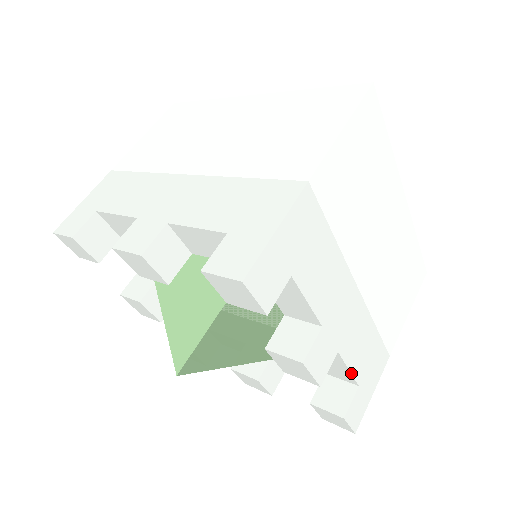
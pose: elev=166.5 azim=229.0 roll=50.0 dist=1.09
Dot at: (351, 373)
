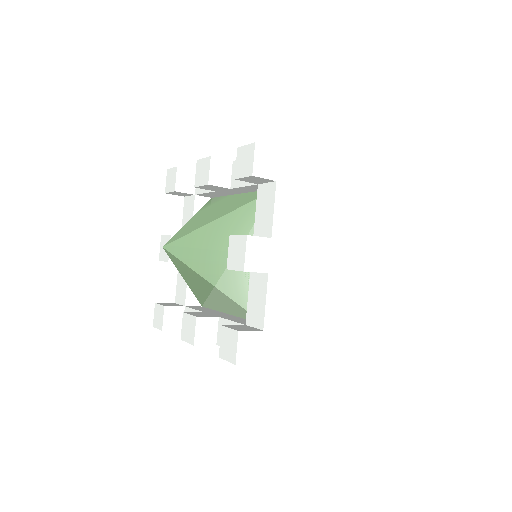
Dot at: (265, 308)
